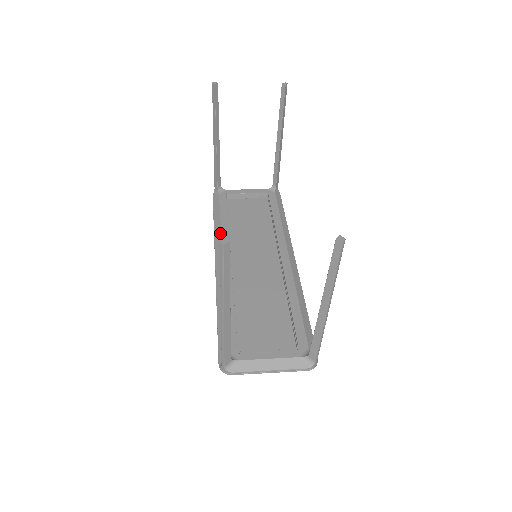
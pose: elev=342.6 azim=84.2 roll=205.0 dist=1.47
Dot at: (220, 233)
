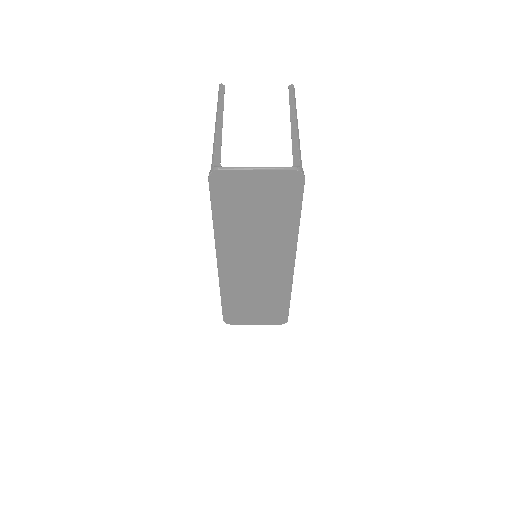
Dot at: occluded
